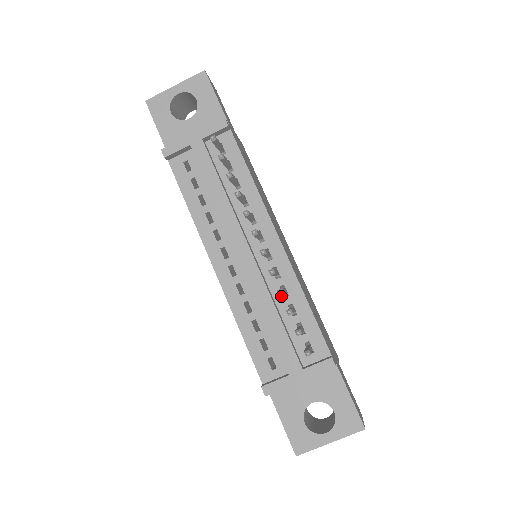
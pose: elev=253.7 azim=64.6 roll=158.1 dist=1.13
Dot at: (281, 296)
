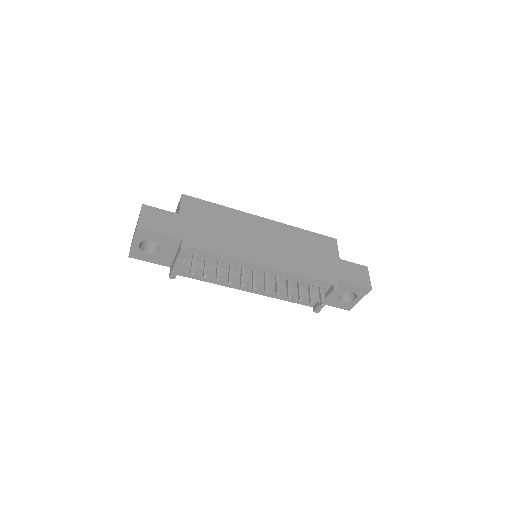
Dot at: occluded
